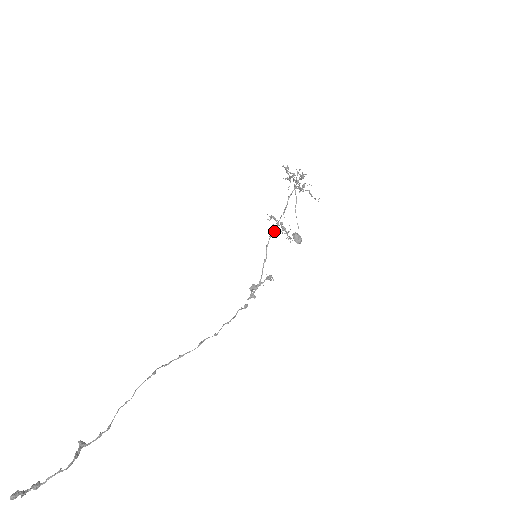
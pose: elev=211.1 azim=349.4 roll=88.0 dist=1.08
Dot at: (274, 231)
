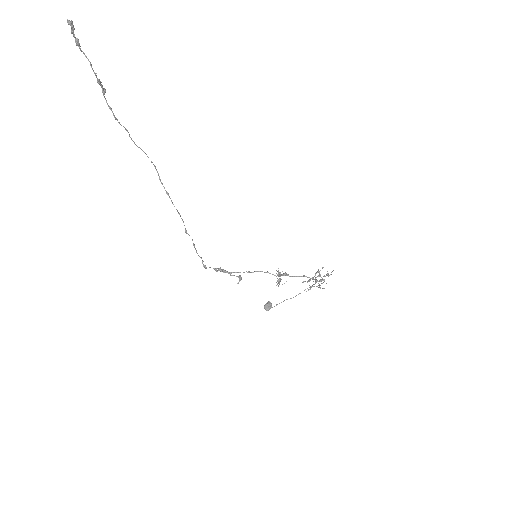
Dot at: occluded
